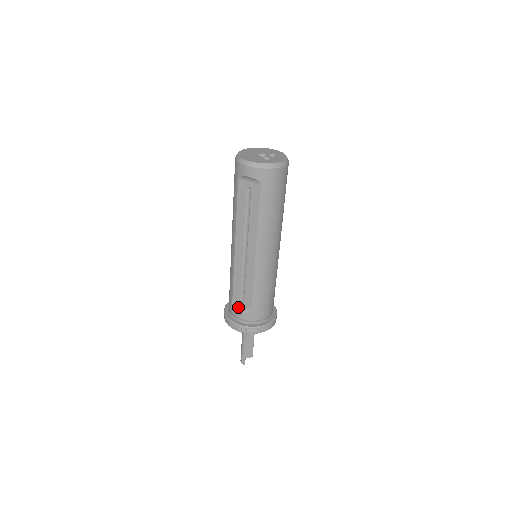
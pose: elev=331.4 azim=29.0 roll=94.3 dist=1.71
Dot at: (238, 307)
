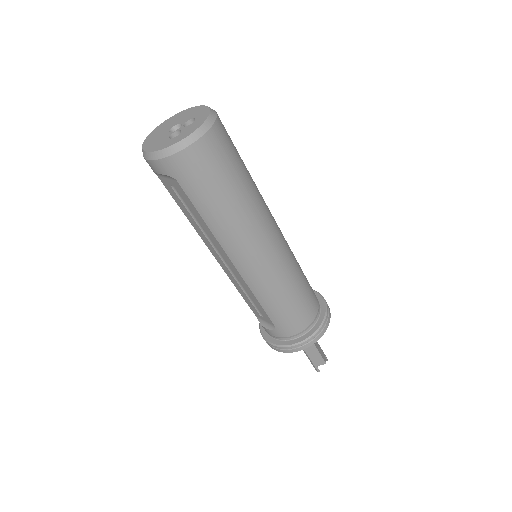
Dot at: (262, 322)
